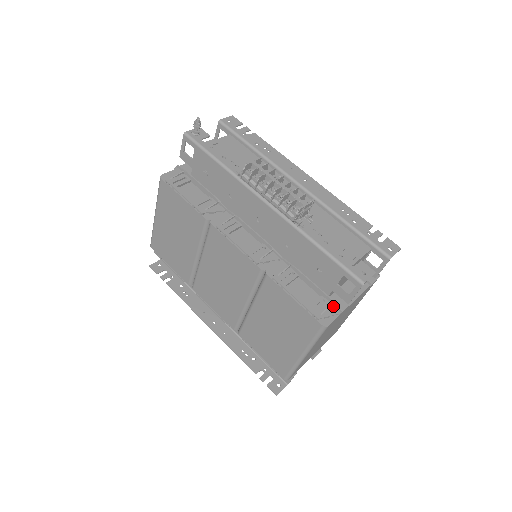
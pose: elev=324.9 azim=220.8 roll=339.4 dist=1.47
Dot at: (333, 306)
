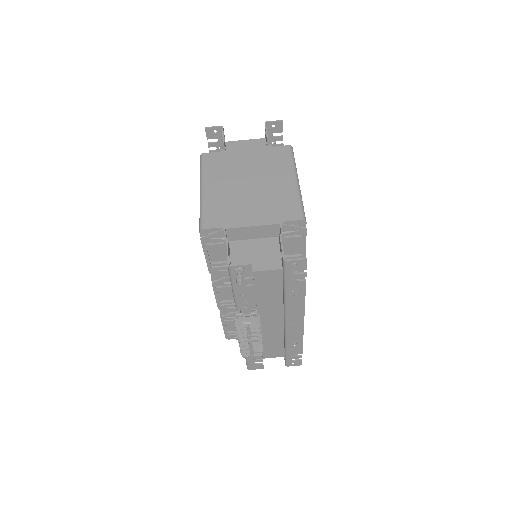
Dot at: occluded
